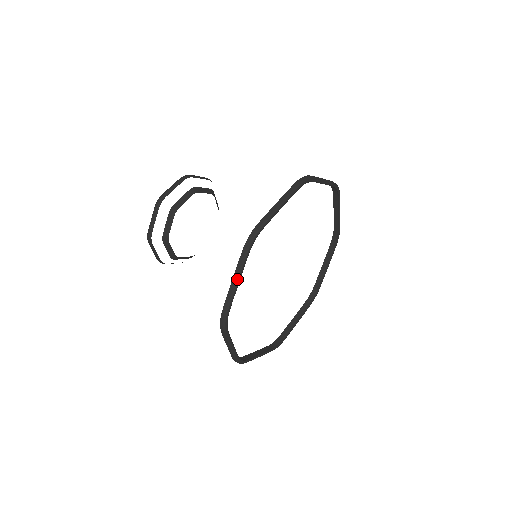
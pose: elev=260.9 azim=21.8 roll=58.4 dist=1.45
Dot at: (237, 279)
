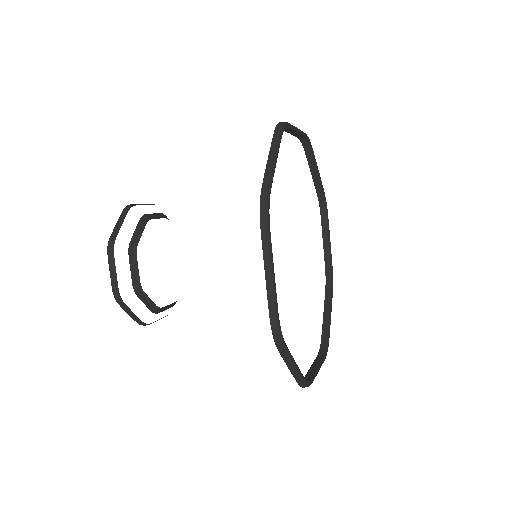
Dot at: (274, 155)
